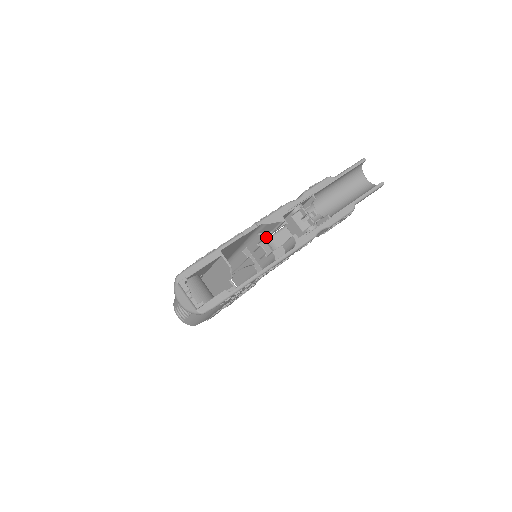
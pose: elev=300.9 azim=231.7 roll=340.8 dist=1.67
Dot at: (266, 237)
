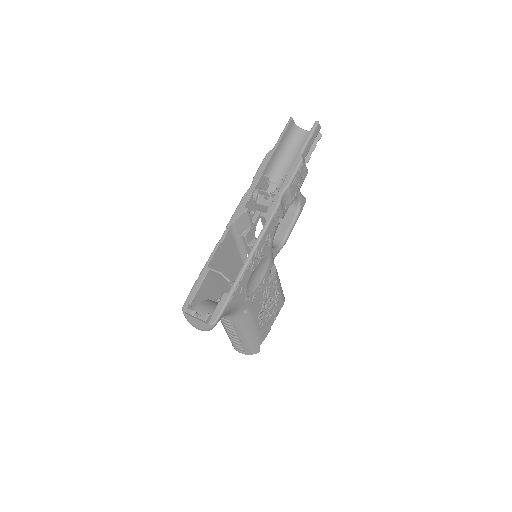
Dot at: (250, 235)
